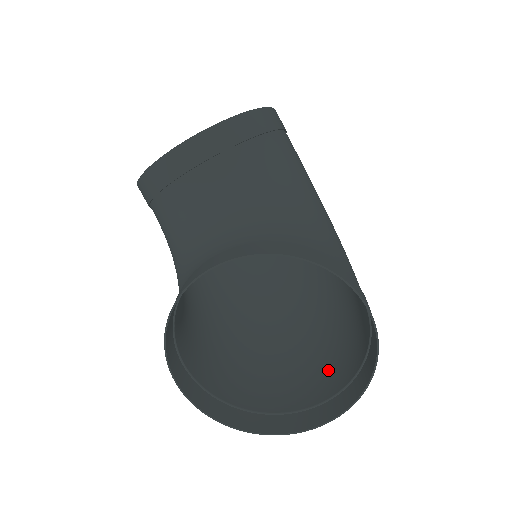
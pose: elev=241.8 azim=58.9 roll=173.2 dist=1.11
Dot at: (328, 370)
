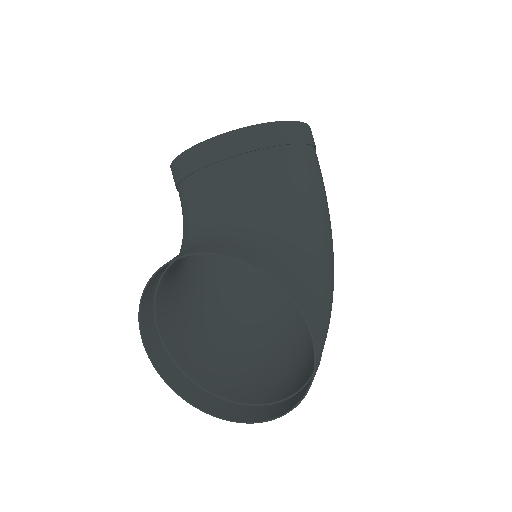
Dot at: (289, 377)
